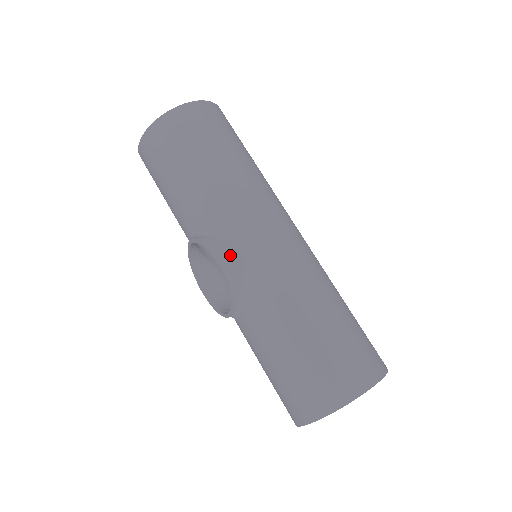
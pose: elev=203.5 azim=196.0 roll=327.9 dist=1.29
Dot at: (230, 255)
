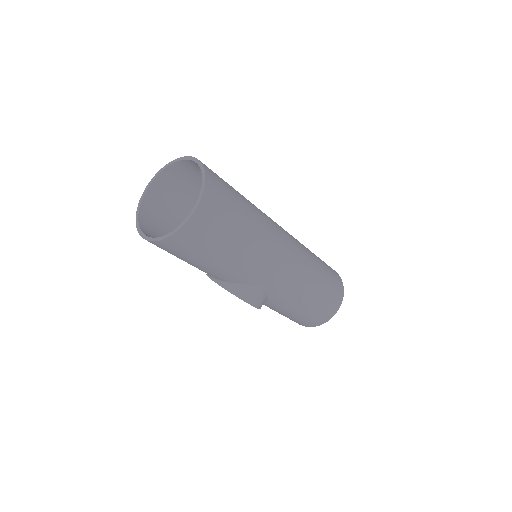
Dot at: (258, 297)
